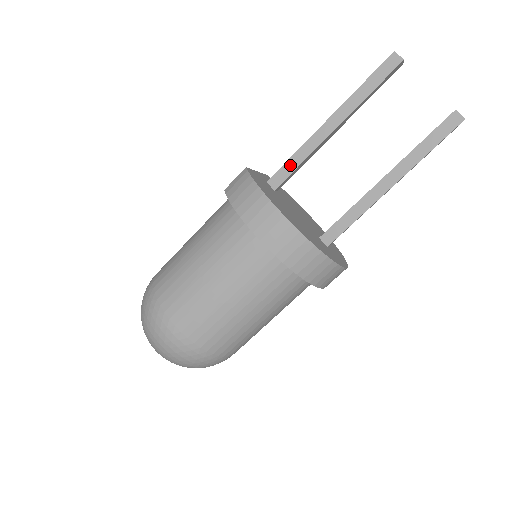
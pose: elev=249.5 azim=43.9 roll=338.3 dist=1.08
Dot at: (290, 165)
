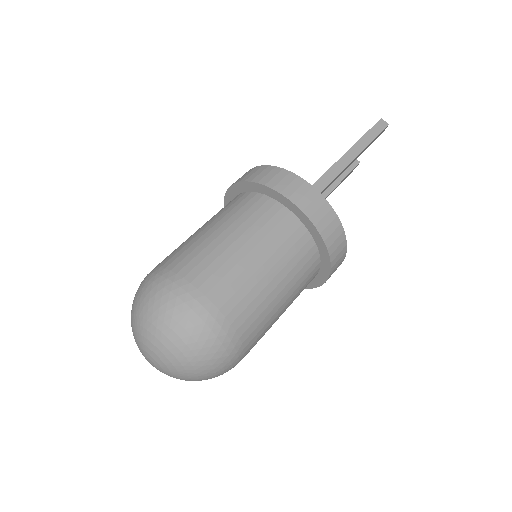
Dot at: occluded
